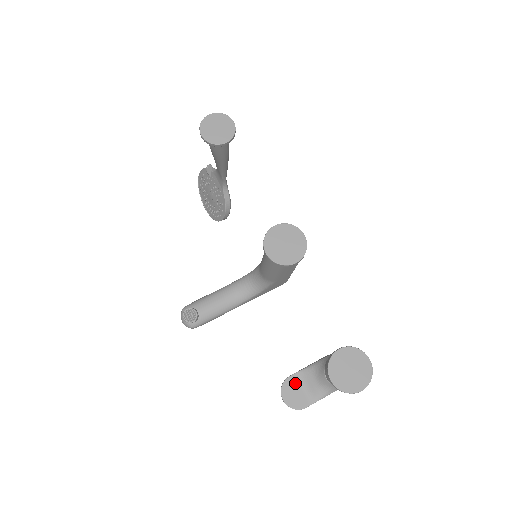
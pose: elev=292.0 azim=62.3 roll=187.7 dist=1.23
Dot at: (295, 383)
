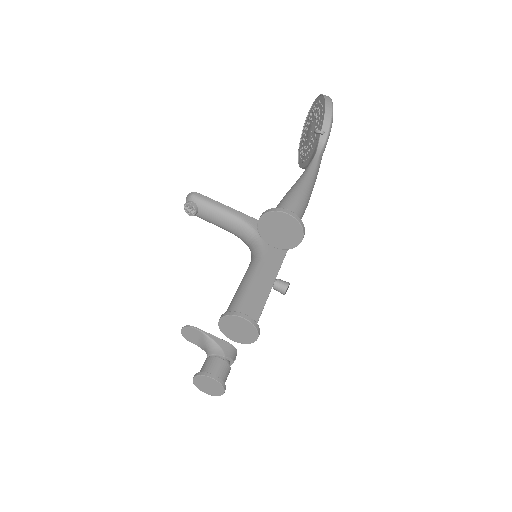
Dot at: (195, 333)
